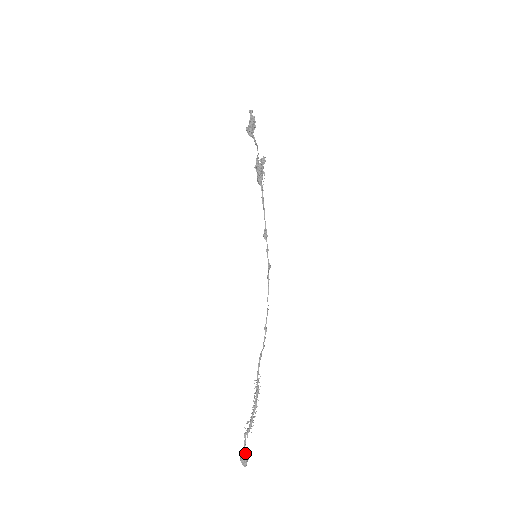
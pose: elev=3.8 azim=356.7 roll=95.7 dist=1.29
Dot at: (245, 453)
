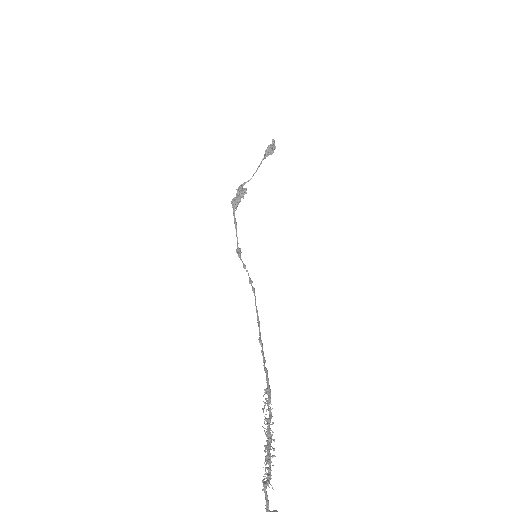
Dot at: out of frame
